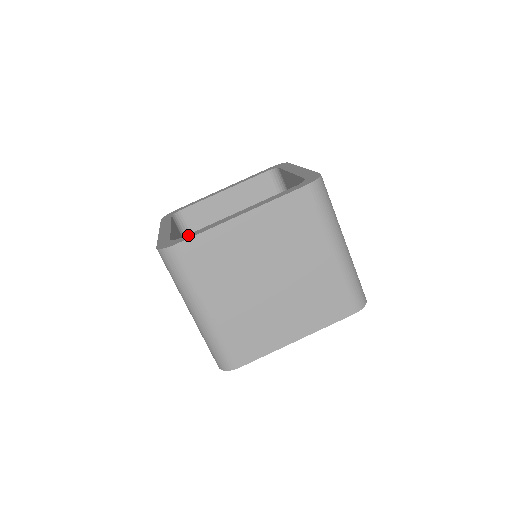
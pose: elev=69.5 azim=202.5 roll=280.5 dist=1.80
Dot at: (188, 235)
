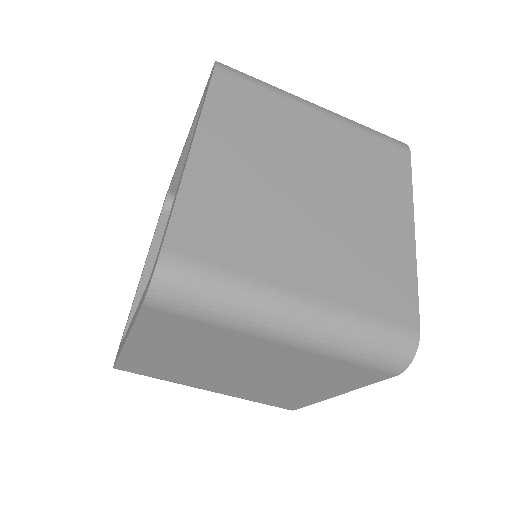
Dot at: occluded
